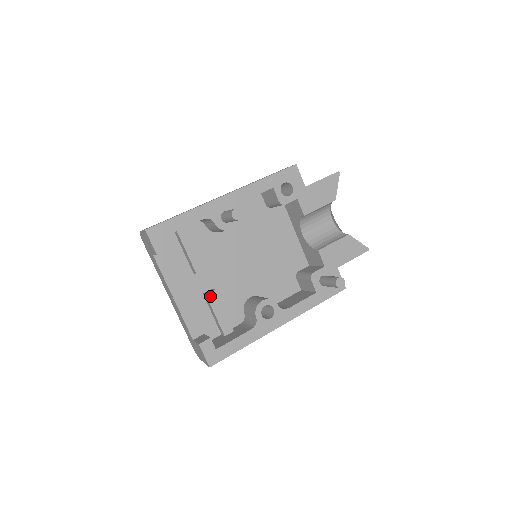
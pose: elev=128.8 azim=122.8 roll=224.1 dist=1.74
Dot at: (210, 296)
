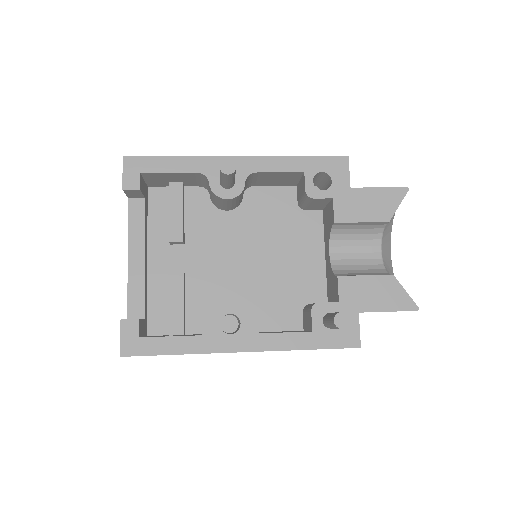
Dot at: (173, 276)
